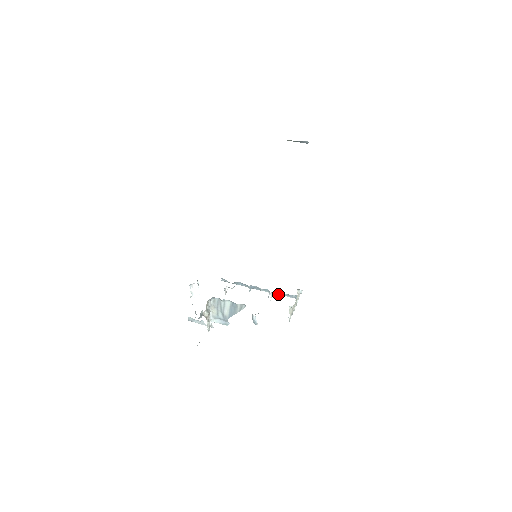
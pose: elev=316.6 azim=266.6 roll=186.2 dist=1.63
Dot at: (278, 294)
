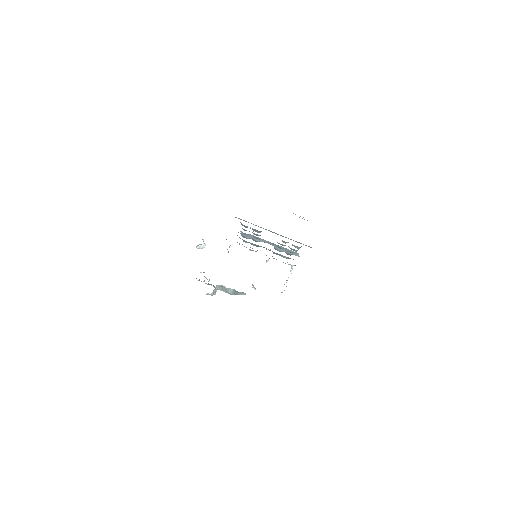
Dot at: occluded
